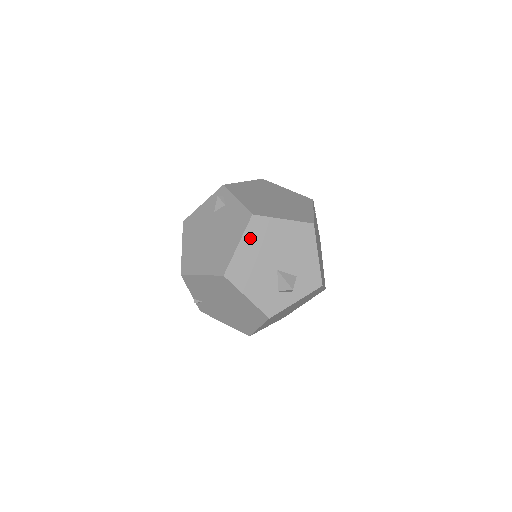
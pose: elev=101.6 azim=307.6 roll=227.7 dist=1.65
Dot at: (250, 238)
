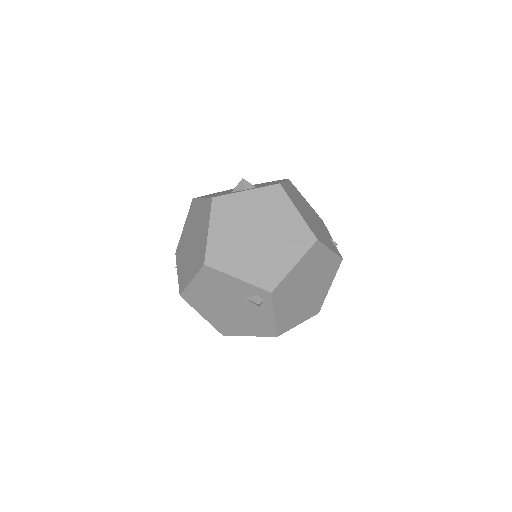
Dot at: occluded
